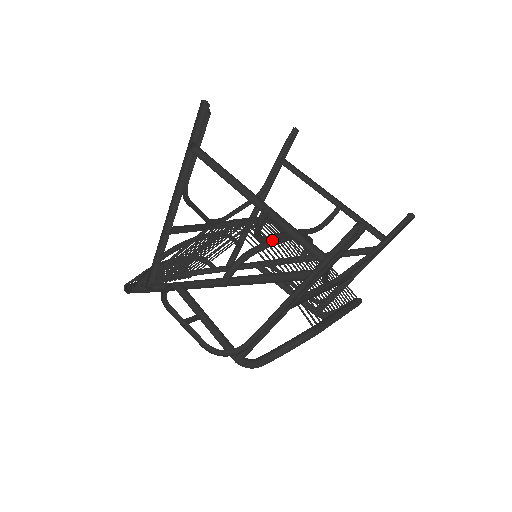
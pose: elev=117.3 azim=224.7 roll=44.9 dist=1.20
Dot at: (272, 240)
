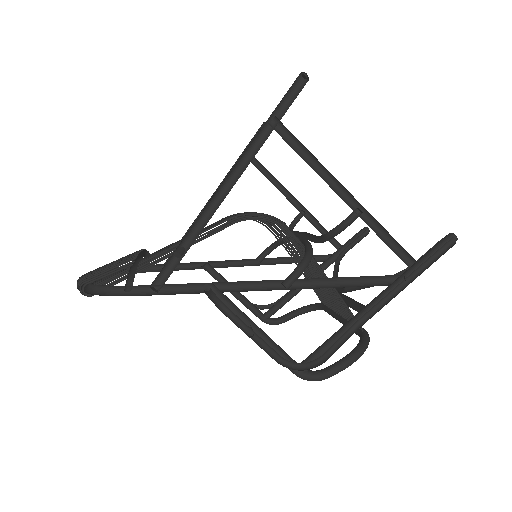
Dot at: occluded
